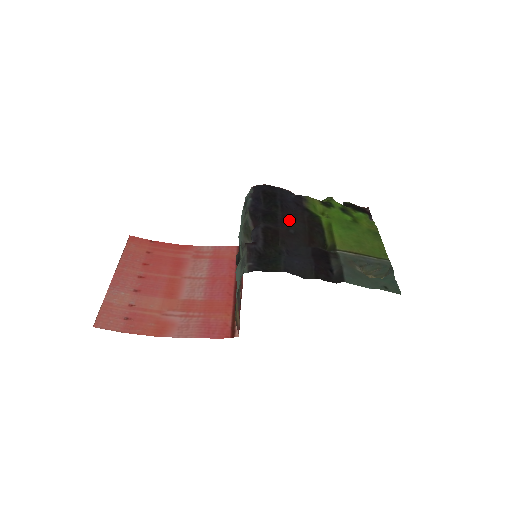
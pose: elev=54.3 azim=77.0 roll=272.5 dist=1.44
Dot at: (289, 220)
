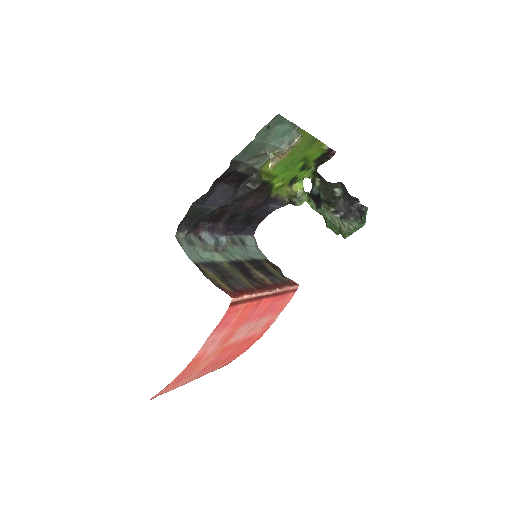
Dot at: (243, 205)
